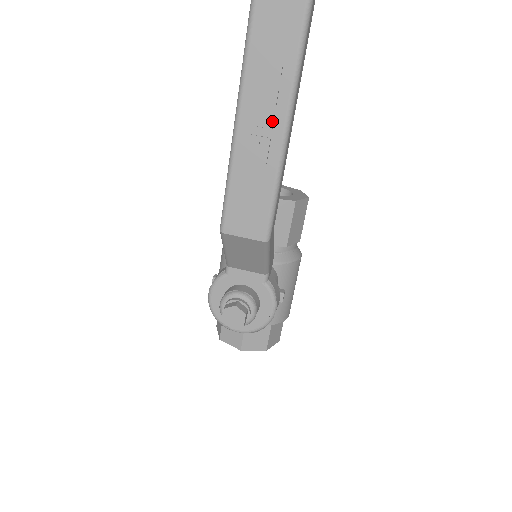
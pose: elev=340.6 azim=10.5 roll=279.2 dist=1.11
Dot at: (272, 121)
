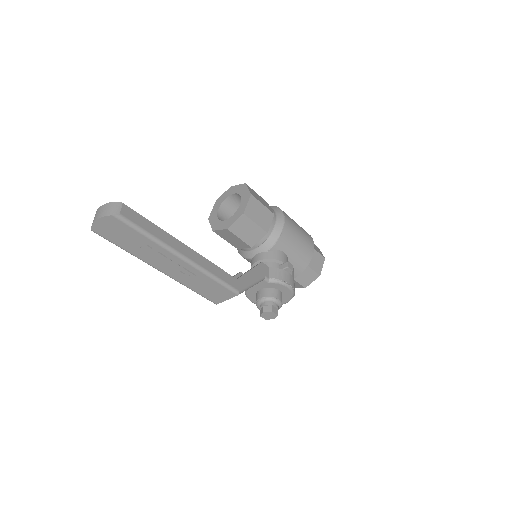
Dot at: (174, 262)
